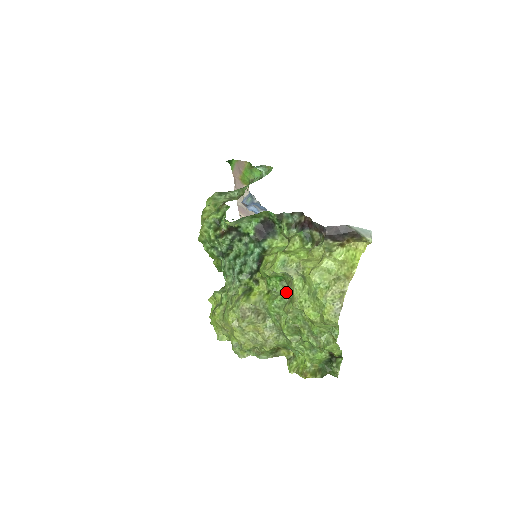
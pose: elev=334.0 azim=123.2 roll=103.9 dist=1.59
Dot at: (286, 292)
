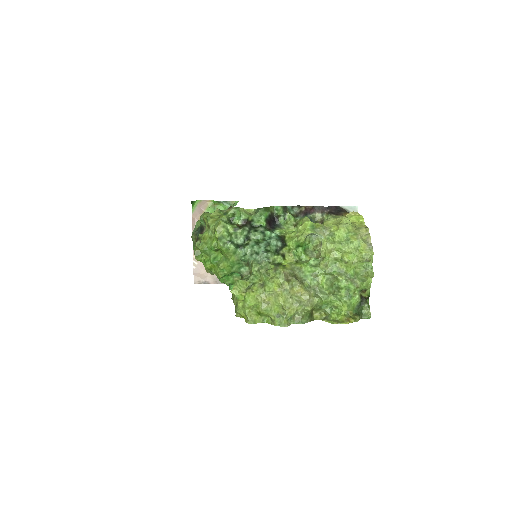
Dot at: occluded
